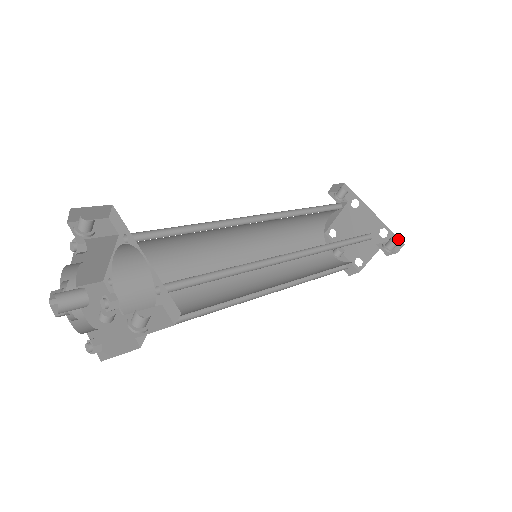
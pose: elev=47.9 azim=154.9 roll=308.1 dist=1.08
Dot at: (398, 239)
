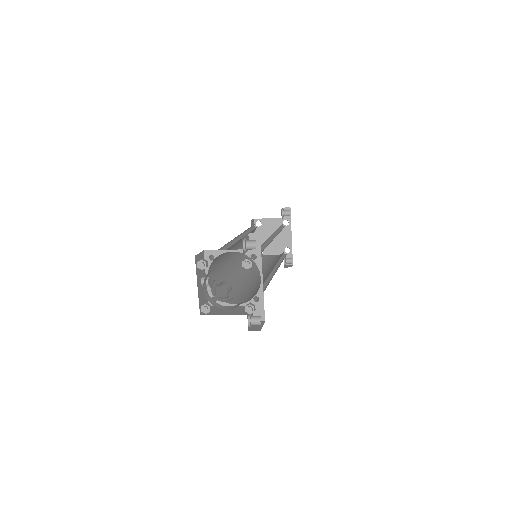
Dot at: (292, 259)
